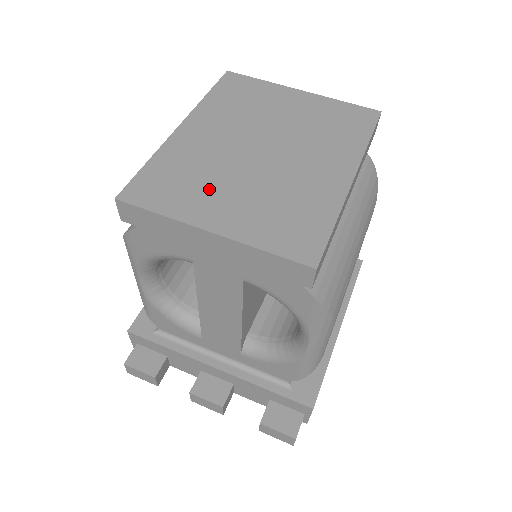
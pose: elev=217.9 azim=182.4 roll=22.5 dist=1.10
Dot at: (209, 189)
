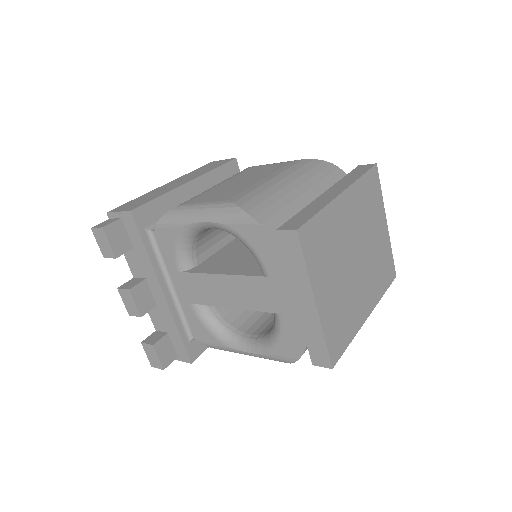
Dot at: (329, 267)
